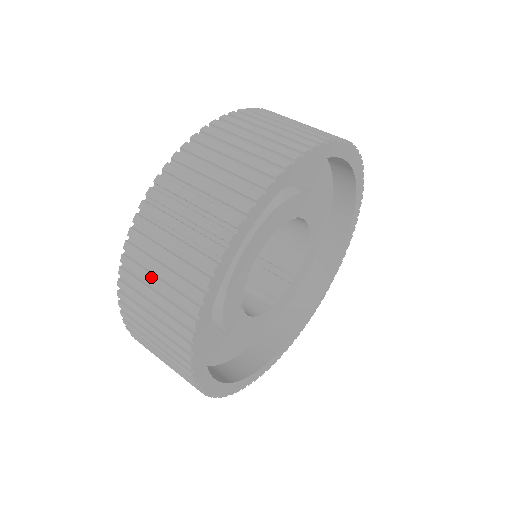
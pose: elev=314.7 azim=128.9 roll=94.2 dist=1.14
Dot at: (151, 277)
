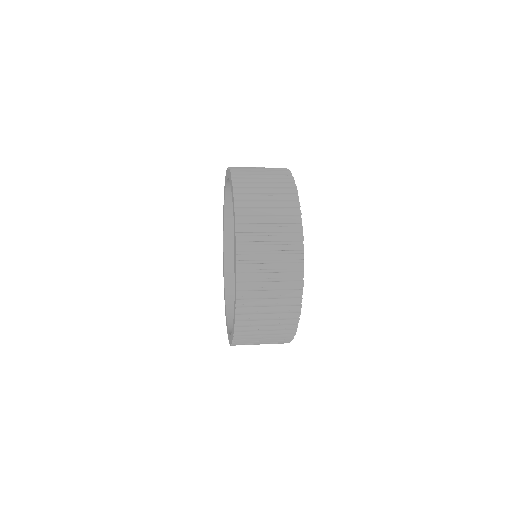
Dot at: (258, 180)
